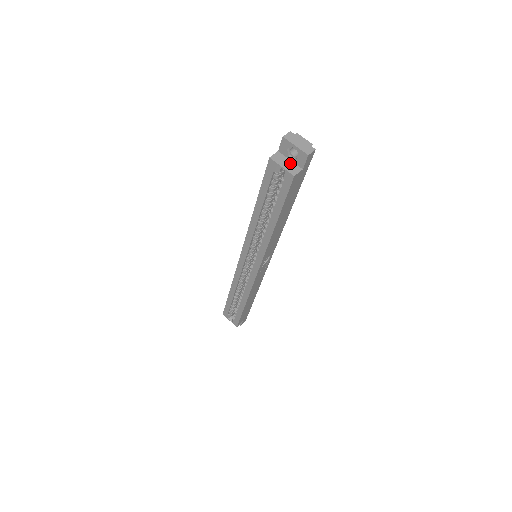
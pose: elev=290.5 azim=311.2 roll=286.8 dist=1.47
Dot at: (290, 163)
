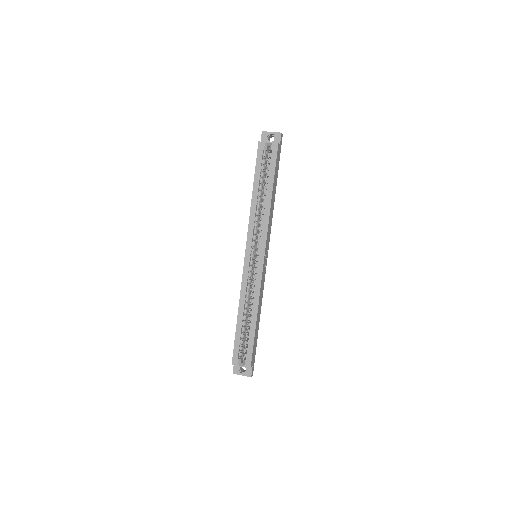
Dot at: occluded
